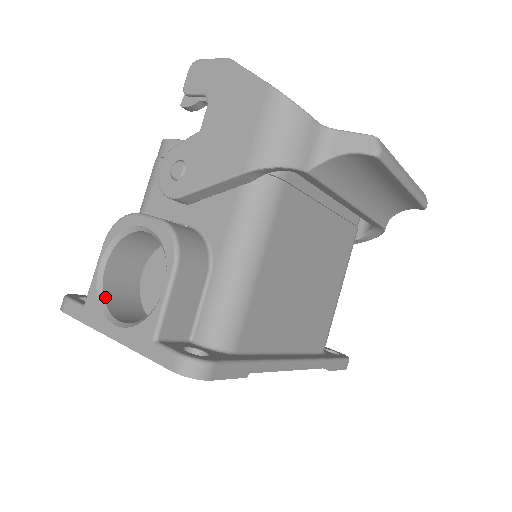
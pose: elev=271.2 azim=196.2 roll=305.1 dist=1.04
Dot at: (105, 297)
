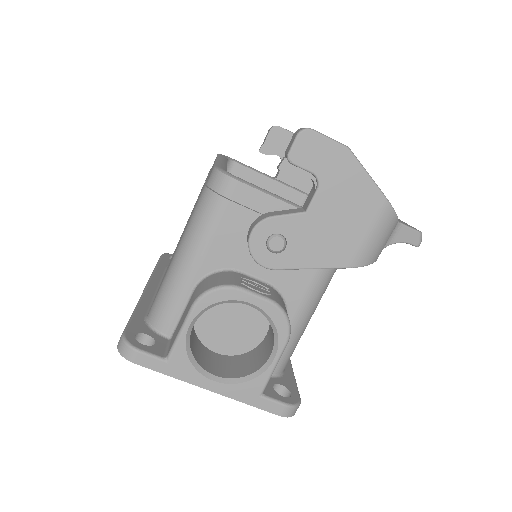
Dot at: (192, 353)
